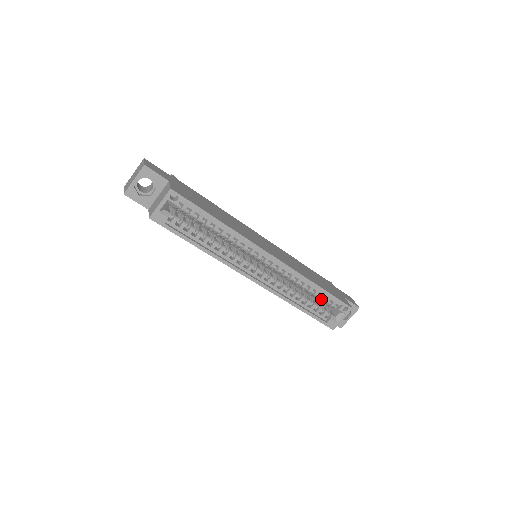
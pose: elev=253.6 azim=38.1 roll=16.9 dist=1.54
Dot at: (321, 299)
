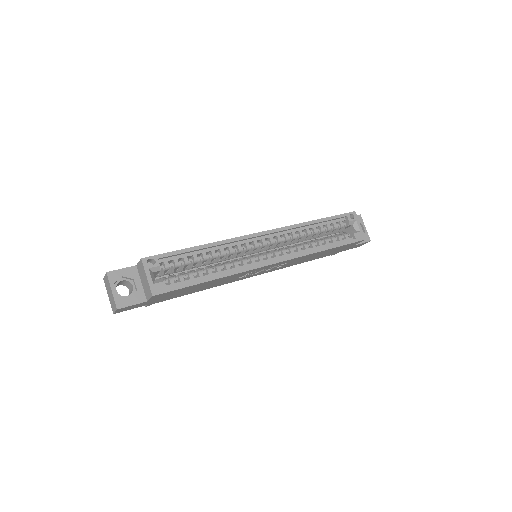
Dot at: (330, 229)
